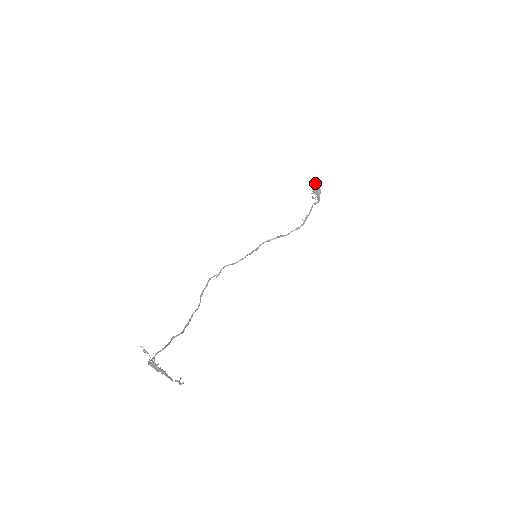
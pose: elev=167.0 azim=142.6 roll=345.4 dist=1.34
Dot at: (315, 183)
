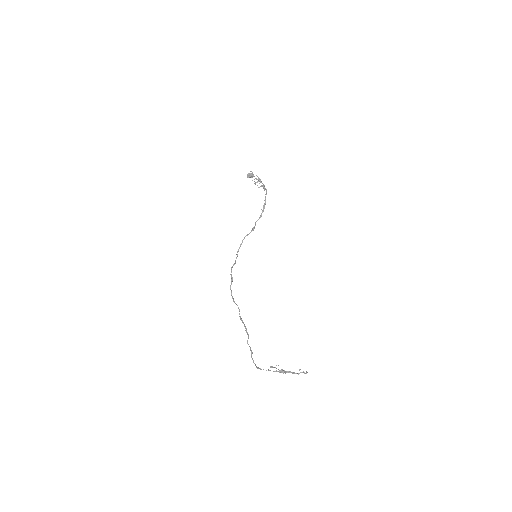
Dot at: occluded
